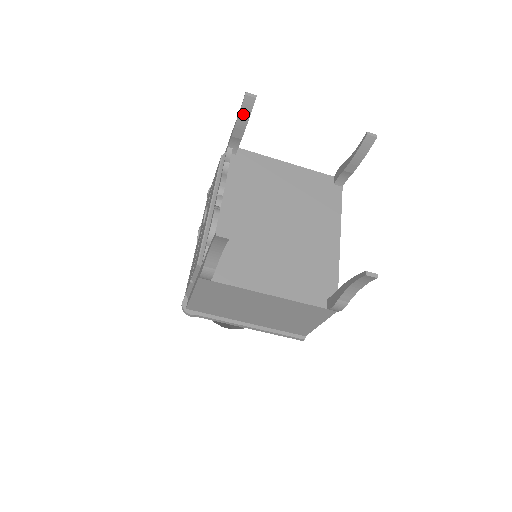
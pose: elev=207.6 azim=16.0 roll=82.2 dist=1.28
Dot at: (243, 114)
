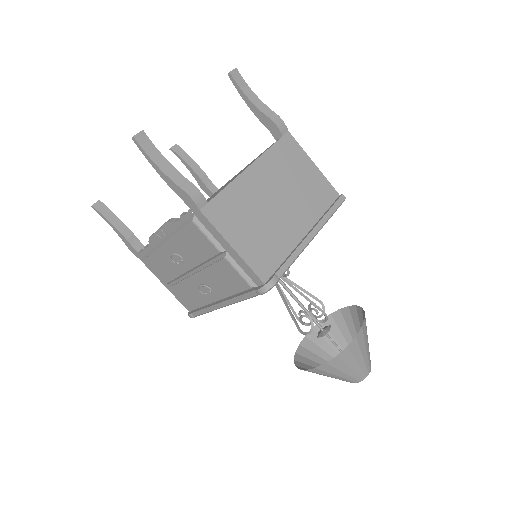
Dot at: (108, 216)
